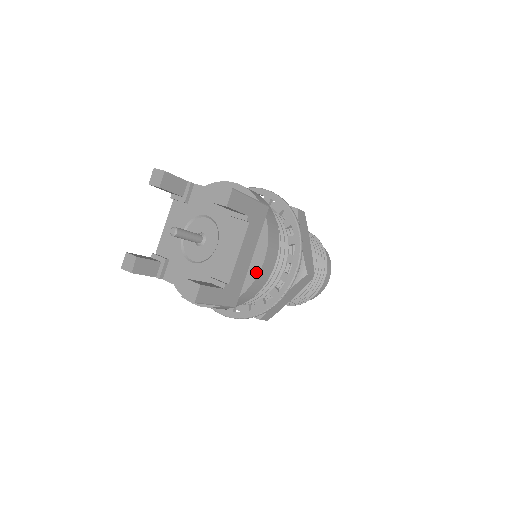
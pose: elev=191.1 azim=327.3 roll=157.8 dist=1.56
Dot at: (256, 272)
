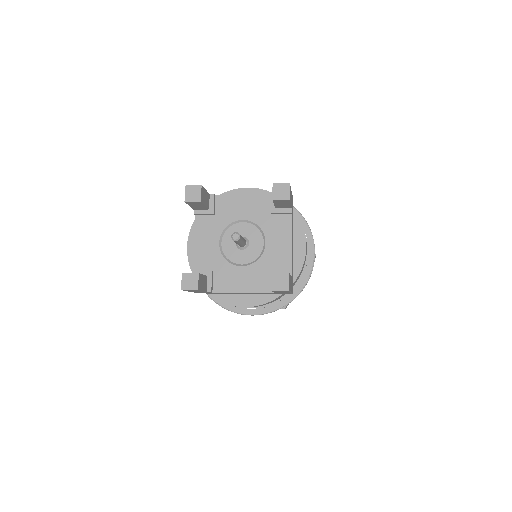
Dot at: (302, 257)
